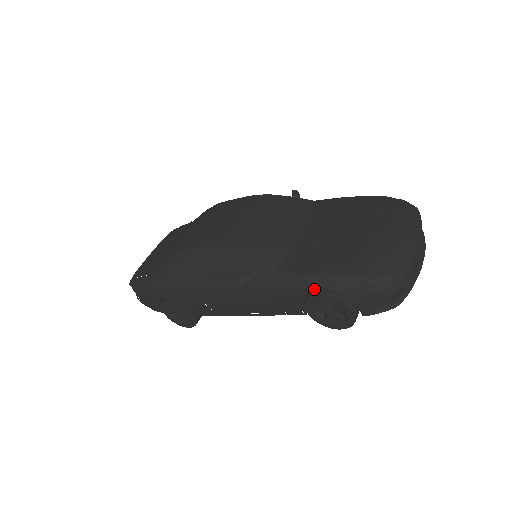
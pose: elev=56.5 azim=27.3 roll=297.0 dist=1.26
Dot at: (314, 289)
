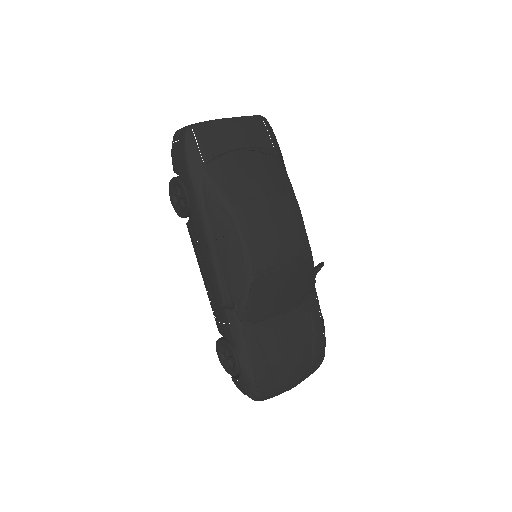
Dot at: (238, 358)
